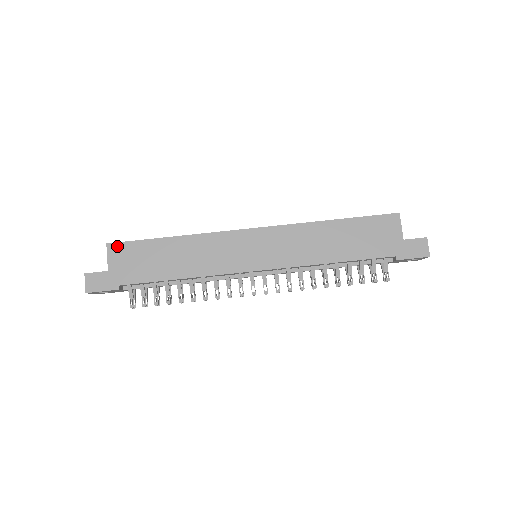
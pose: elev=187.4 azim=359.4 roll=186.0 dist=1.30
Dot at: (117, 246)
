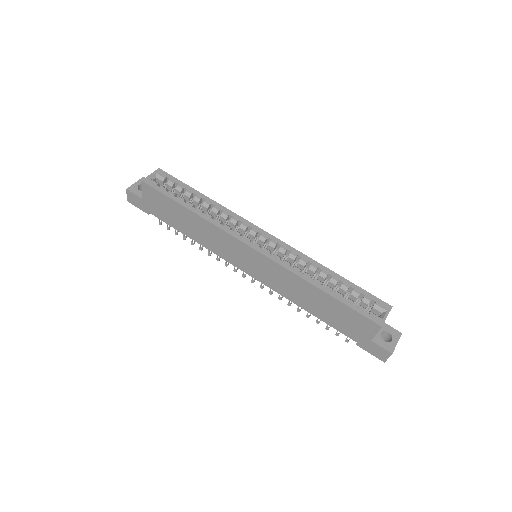
Dot at: (149, 188)
